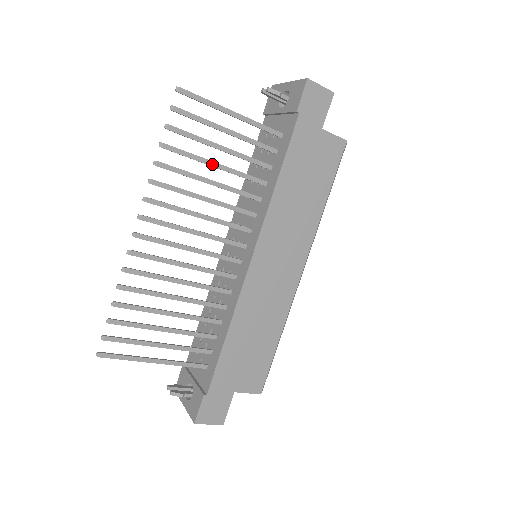
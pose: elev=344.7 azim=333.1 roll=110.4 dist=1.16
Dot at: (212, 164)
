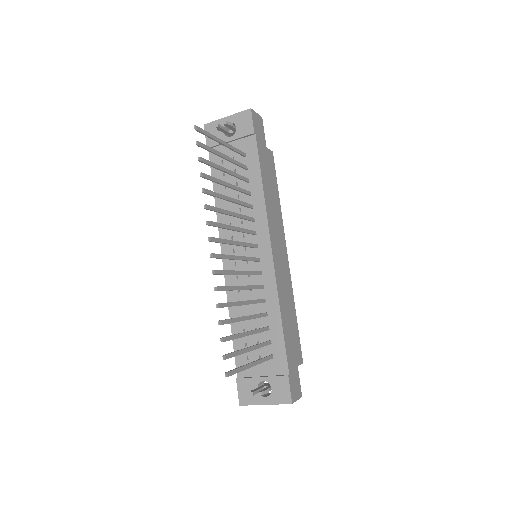
Dot at: (226, 184)
